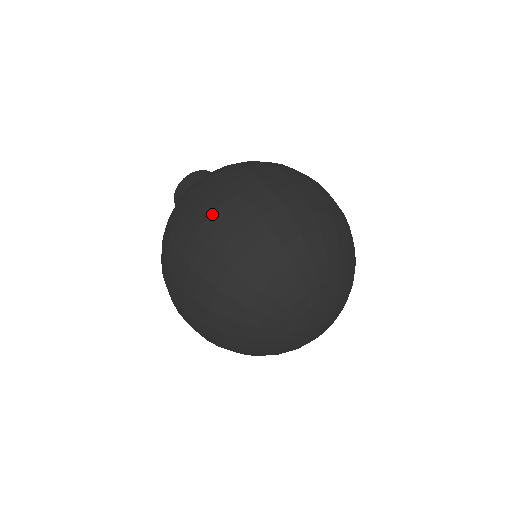
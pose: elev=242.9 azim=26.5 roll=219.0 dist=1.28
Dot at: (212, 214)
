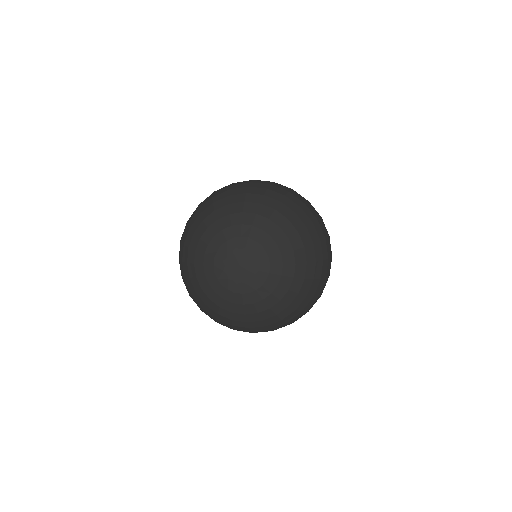
Dot at: occluded
